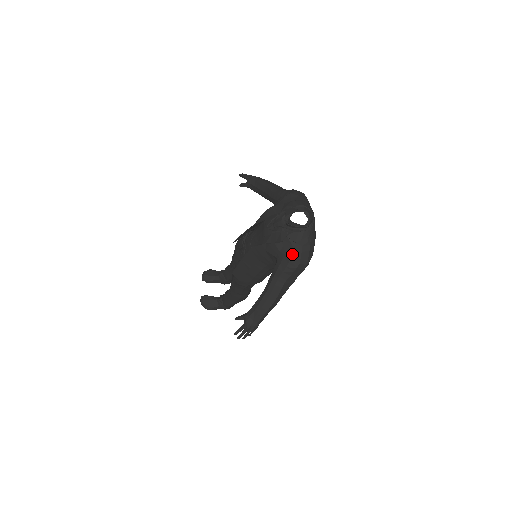
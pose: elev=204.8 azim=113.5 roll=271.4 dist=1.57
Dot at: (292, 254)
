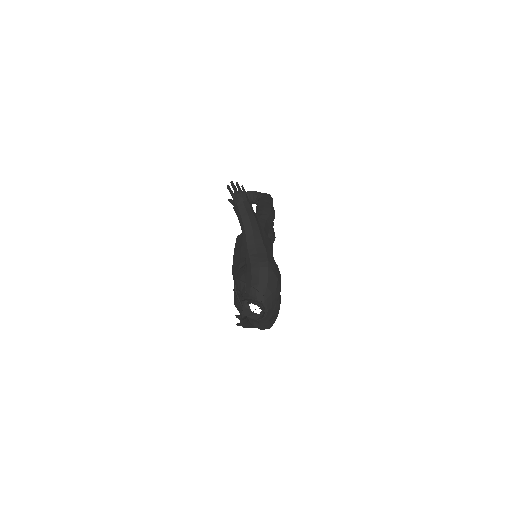
Dot at: (253, 325)
